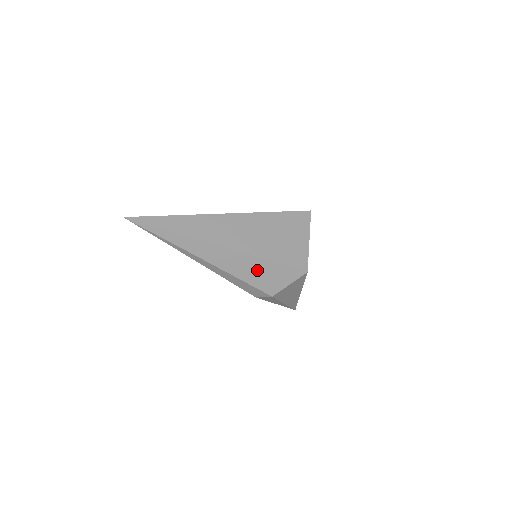
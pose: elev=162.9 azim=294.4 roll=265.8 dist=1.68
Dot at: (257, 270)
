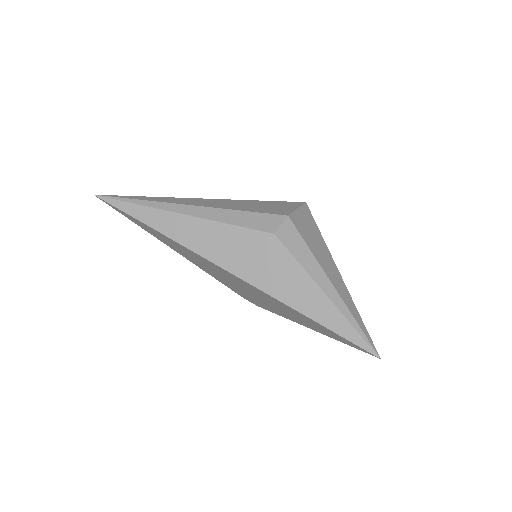
Dot at: (253, 205)
